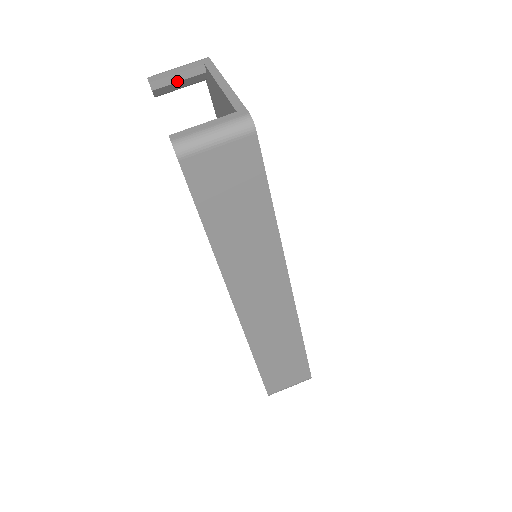
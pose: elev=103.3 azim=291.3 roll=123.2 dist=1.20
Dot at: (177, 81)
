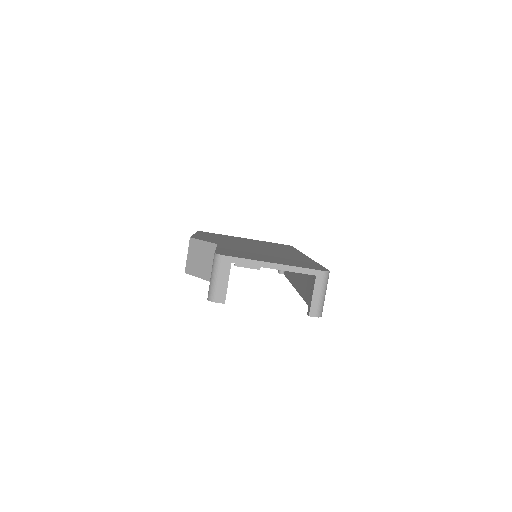
Dot at: occluded
